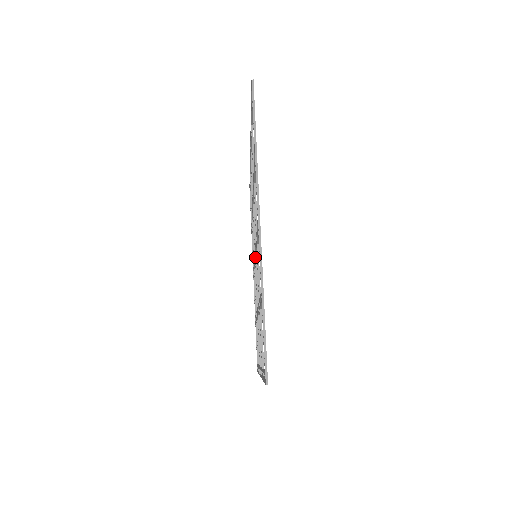
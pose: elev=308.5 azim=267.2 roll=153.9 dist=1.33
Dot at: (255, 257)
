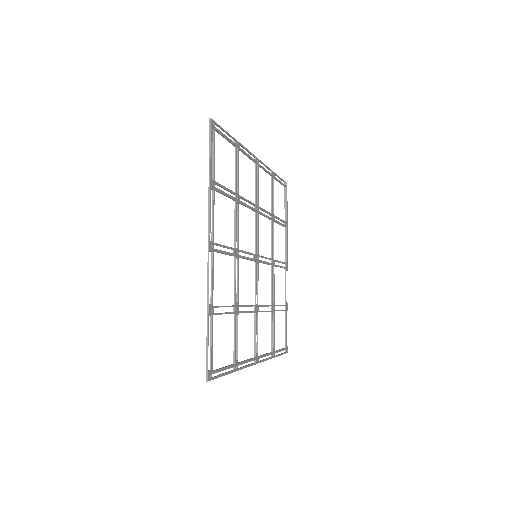
Dot at: (255, 253)
